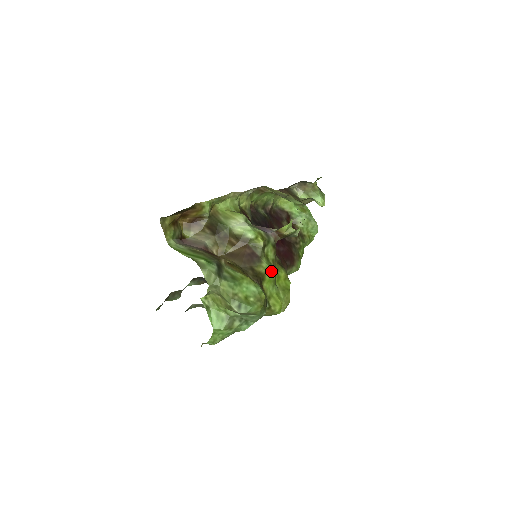
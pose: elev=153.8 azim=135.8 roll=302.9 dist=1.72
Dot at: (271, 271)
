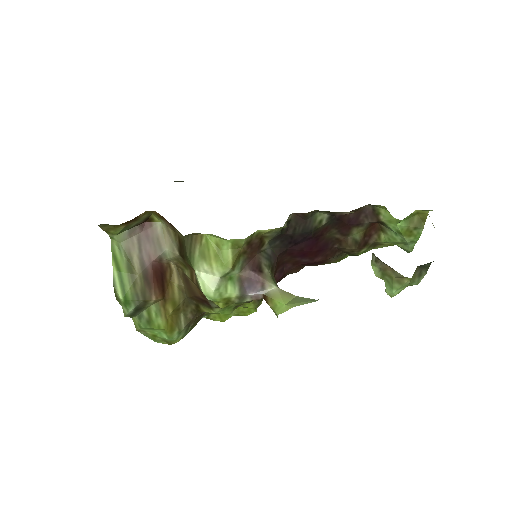
Dot at: (223, 313)
